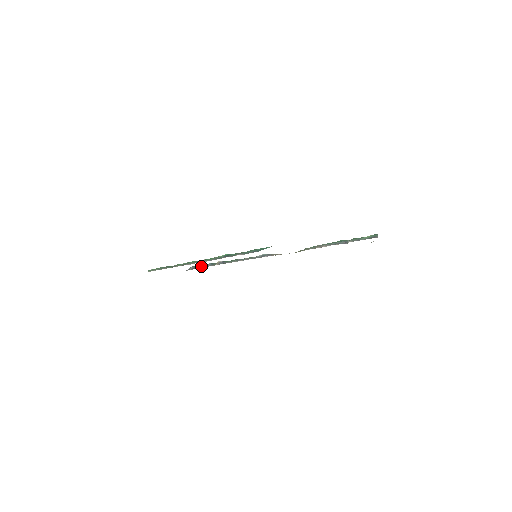
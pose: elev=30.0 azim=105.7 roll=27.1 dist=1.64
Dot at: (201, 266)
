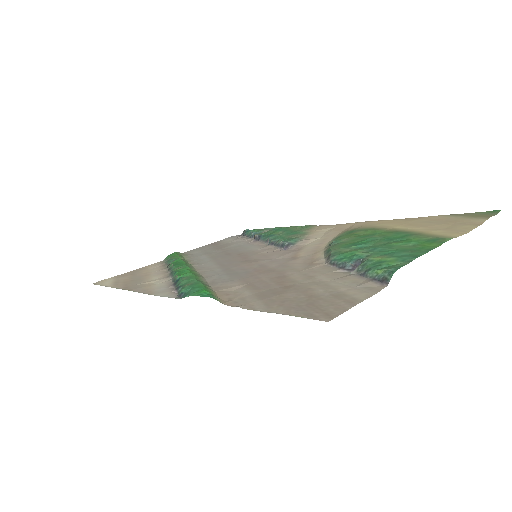
Dot at: (248, 234)
